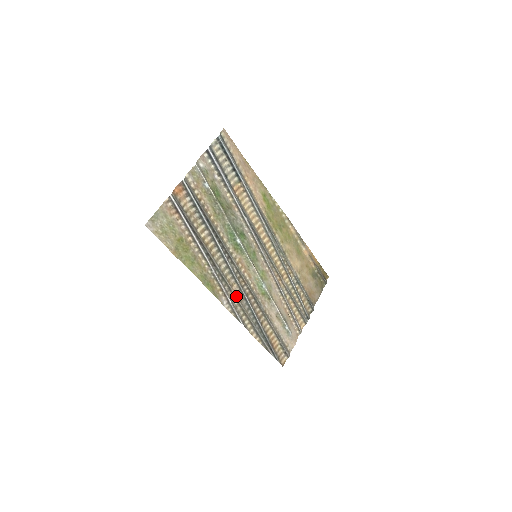
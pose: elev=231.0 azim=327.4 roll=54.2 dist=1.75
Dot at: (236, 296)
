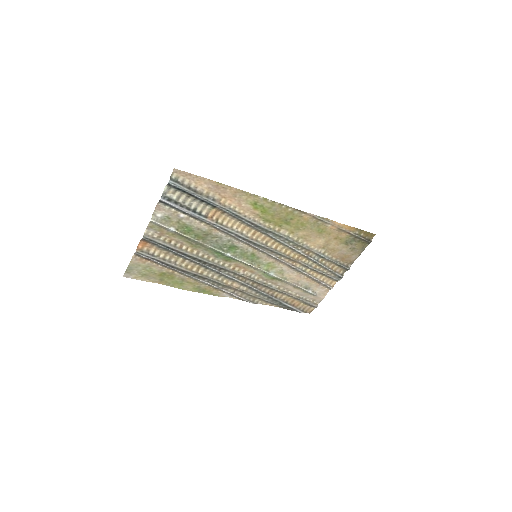
Dot at: (239, 289)
